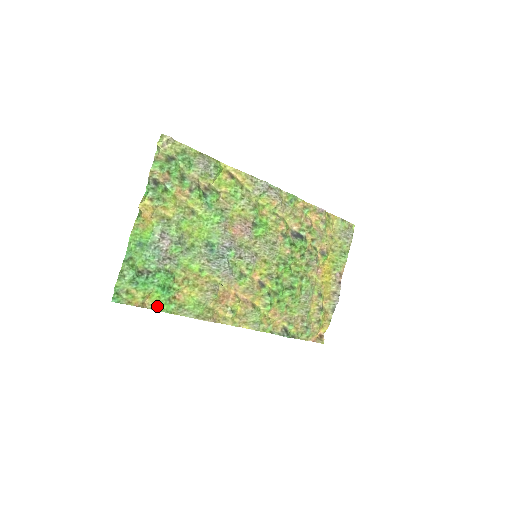
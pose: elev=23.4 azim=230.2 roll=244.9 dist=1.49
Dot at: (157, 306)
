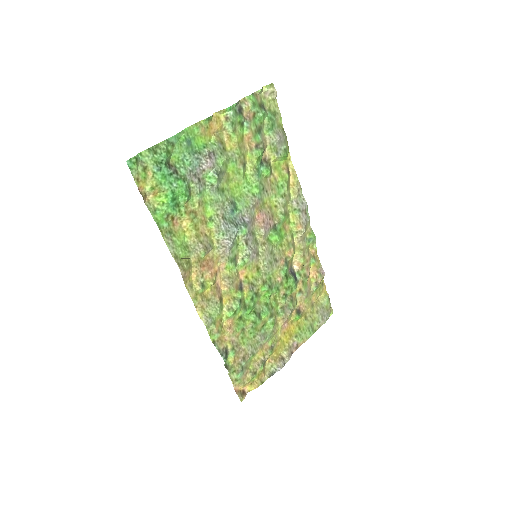
Dot at: (154, 210)
